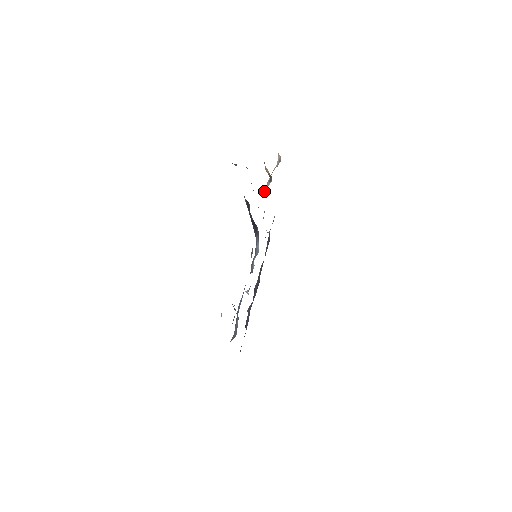
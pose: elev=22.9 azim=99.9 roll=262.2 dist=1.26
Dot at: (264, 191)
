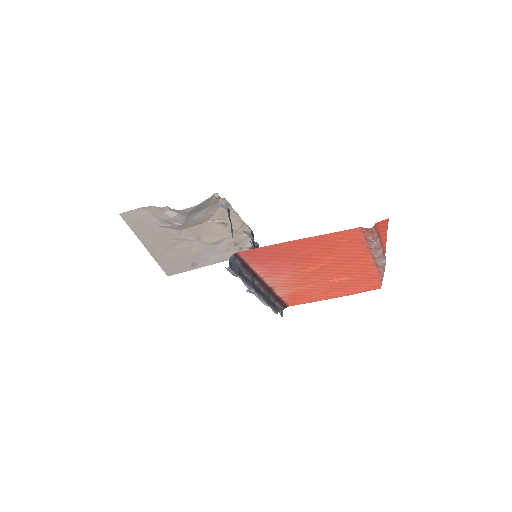
Dot at: occluded
